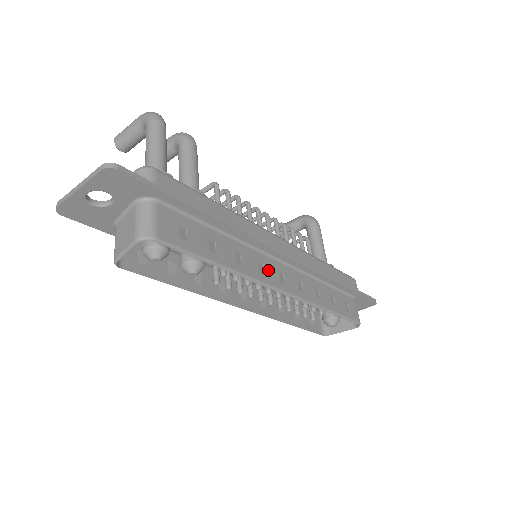
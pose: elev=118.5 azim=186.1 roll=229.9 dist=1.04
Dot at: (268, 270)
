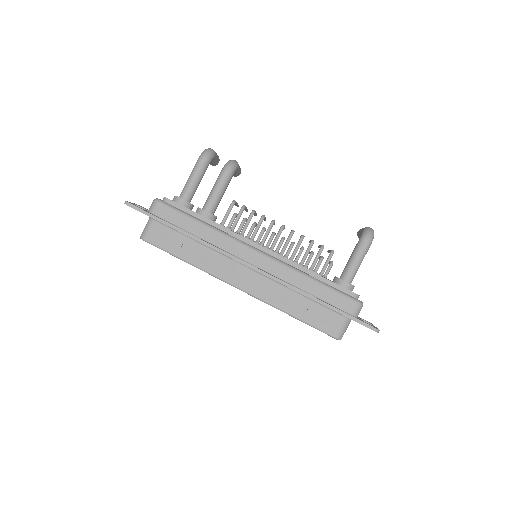
Dot at: (230, 271)
